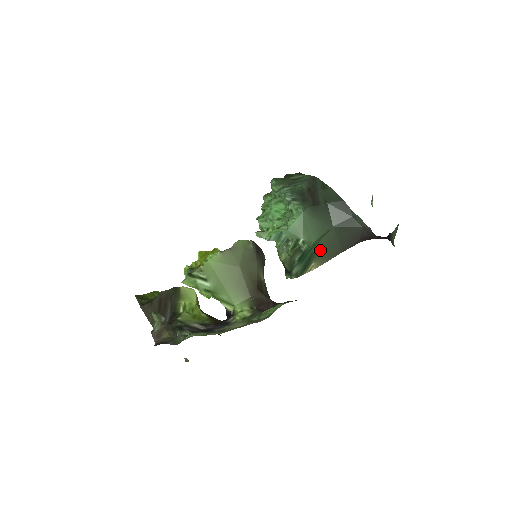
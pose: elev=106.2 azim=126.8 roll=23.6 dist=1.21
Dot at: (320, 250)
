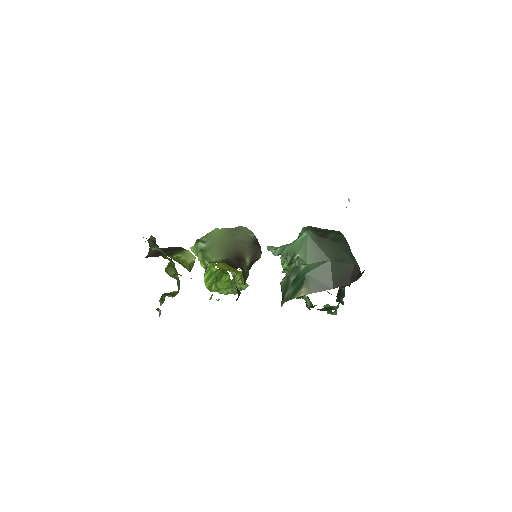
Dot at: (313, 277)
